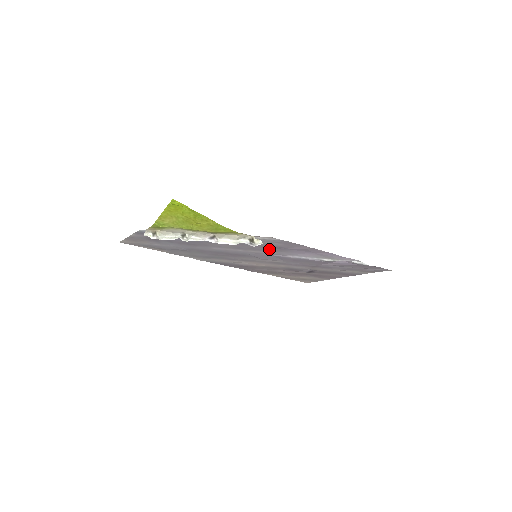
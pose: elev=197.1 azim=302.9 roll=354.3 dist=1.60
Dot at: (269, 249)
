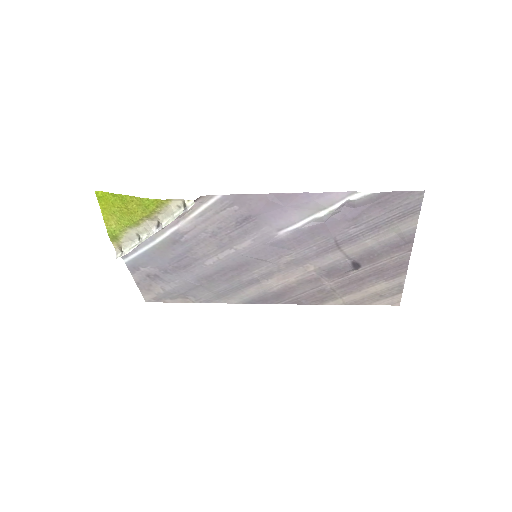
Dot at: (245, 229)
